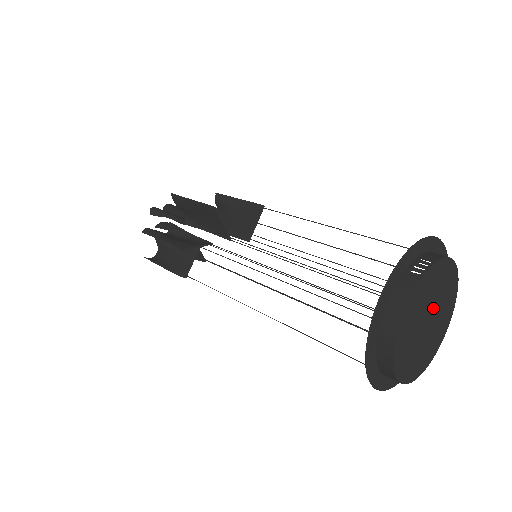
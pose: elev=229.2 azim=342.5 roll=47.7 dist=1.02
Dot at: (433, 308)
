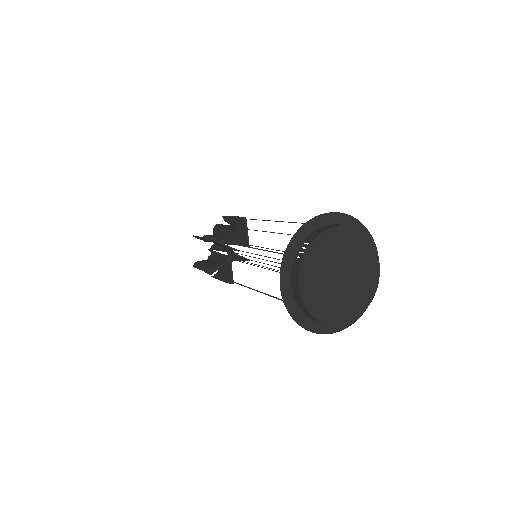
Dot at: (339, 266)
